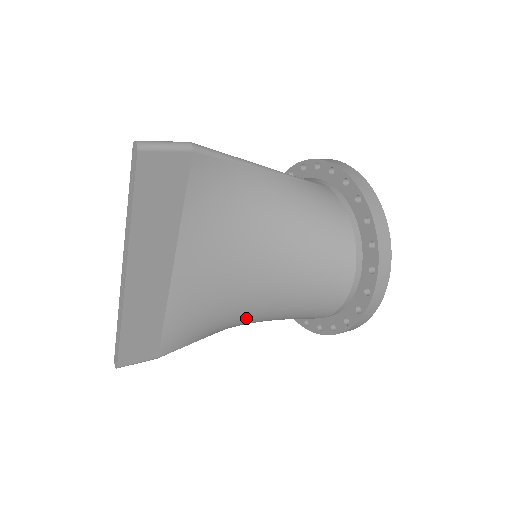
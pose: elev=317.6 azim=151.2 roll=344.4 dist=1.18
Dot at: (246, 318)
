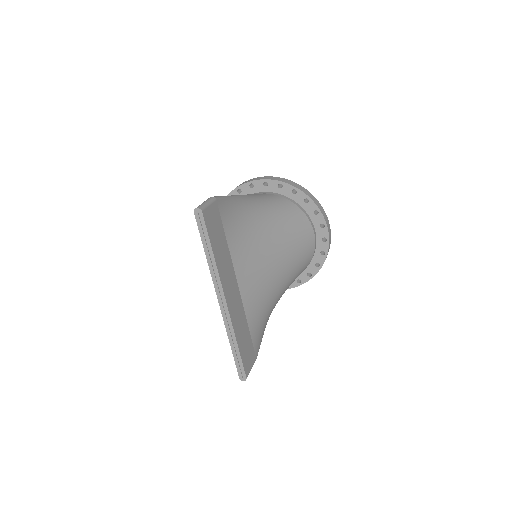
Dot at: (280, 293)
